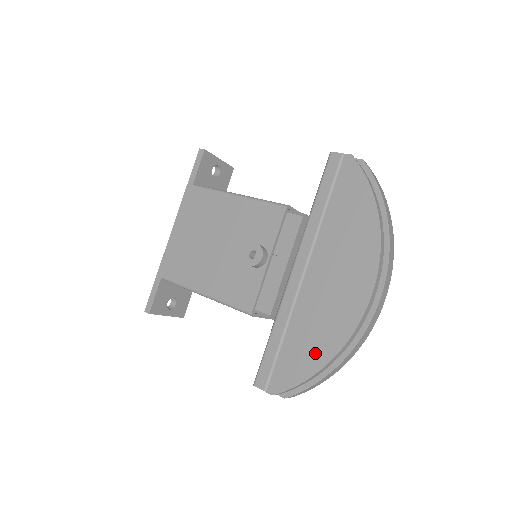
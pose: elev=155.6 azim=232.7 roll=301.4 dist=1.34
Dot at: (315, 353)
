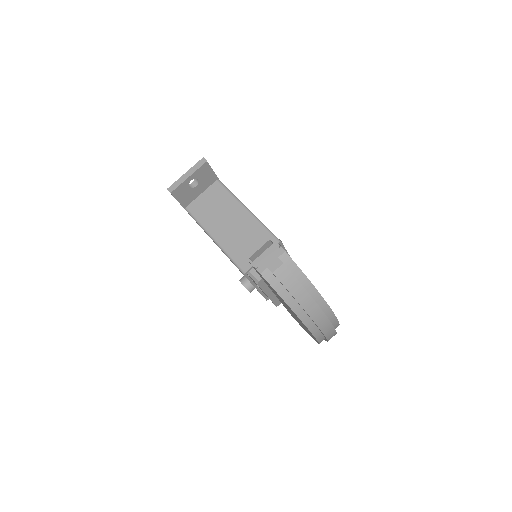
Dot at: occluded
